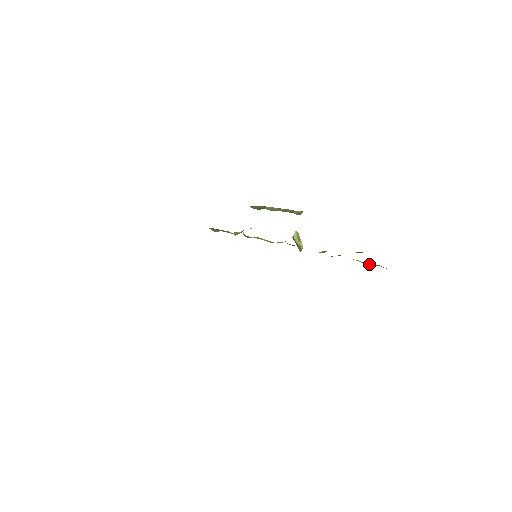
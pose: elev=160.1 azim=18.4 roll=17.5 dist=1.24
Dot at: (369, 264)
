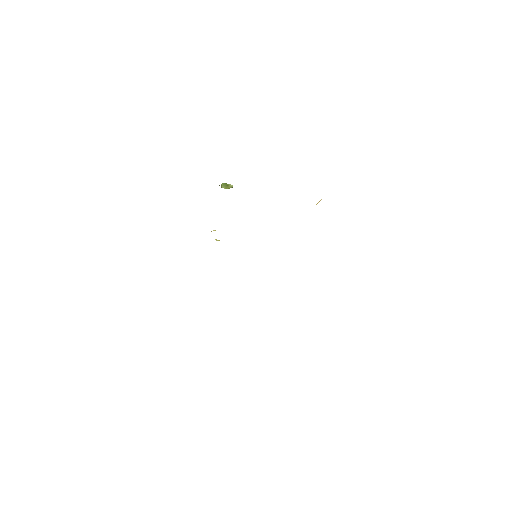
Dot at: occluded
